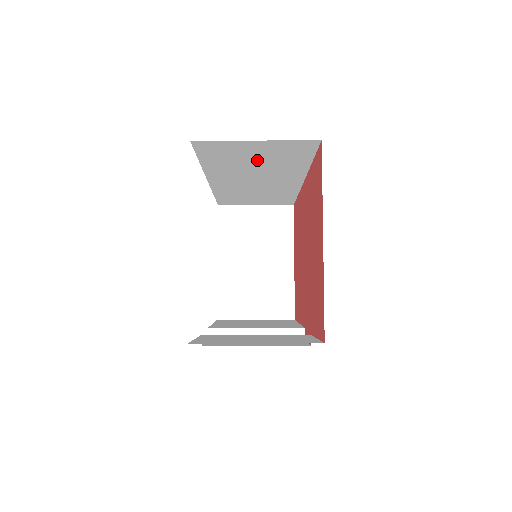
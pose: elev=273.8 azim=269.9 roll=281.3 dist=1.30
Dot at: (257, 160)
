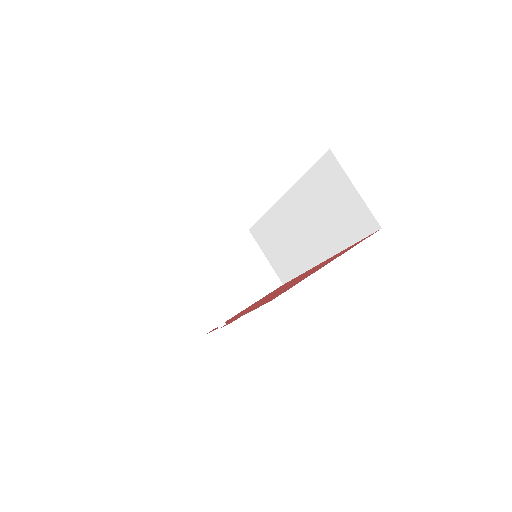
Dot at: (332, 208)
